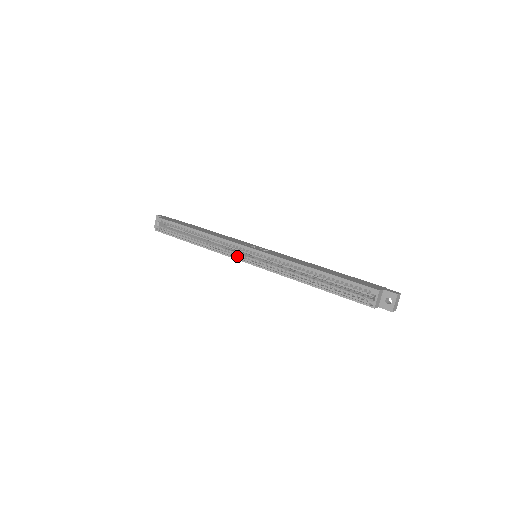
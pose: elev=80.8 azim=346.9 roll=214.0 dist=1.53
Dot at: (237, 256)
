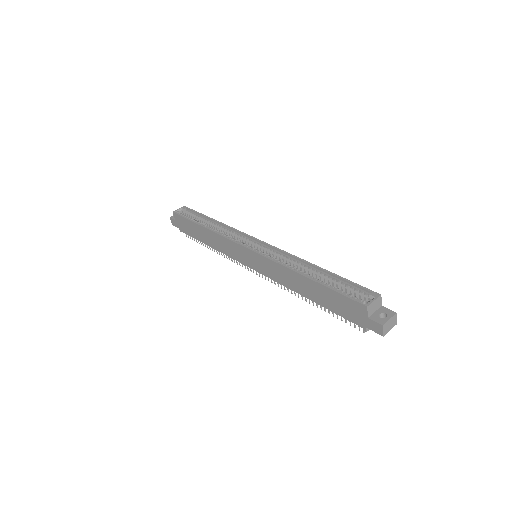
Dot at: (240, 243)
